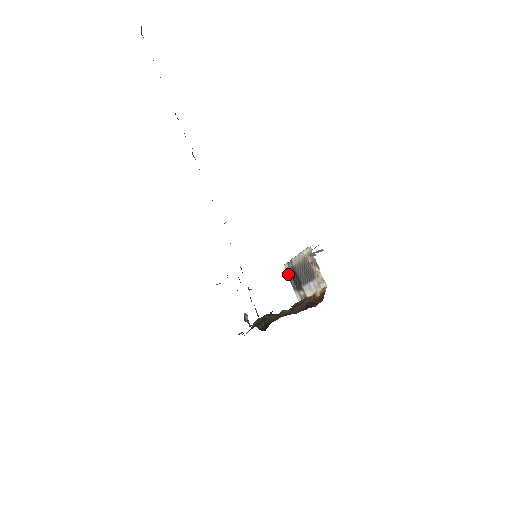
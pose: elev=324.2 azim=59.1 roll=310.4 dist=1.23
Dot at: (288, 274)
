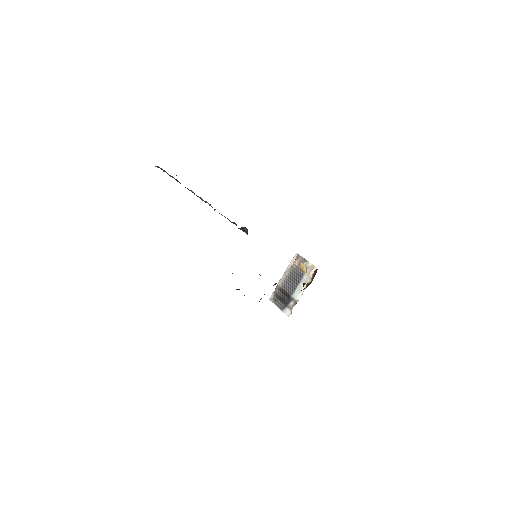
Dot at: (274, 301)
